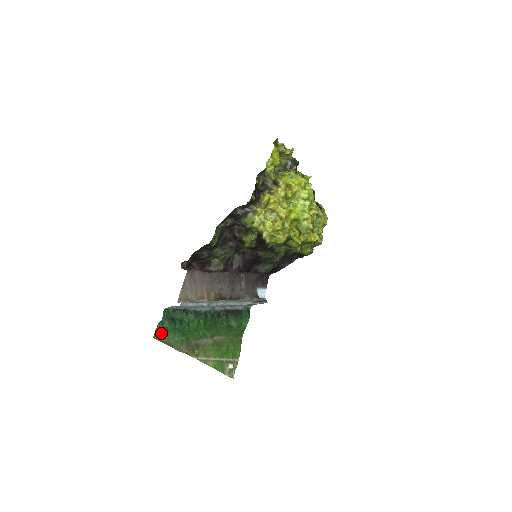
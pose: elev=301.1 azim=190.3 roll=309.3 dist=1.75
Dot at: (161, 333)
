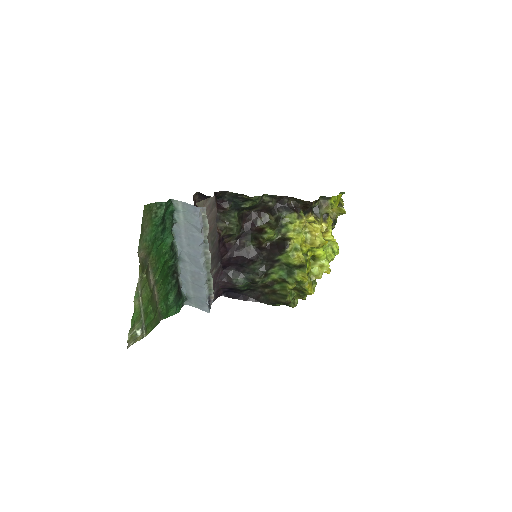
Dot at: (149, 213)
